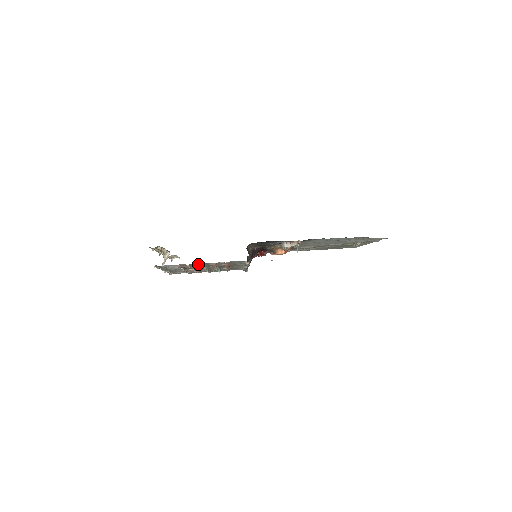
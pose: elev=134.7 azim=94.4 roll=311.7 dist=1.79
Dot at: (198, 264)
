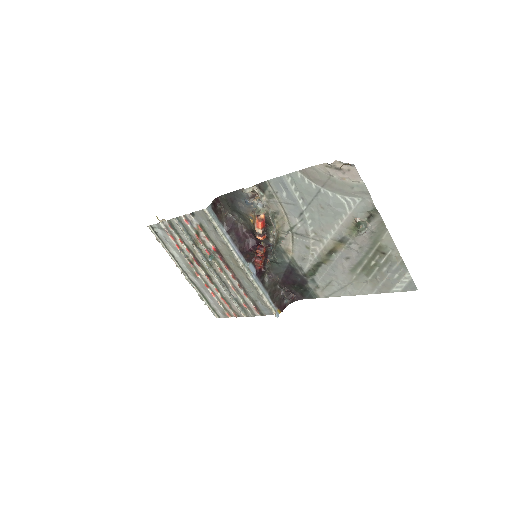
Dot at: (178, 226)
